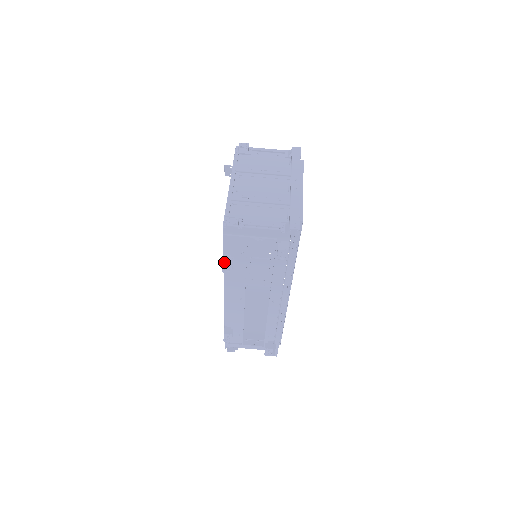
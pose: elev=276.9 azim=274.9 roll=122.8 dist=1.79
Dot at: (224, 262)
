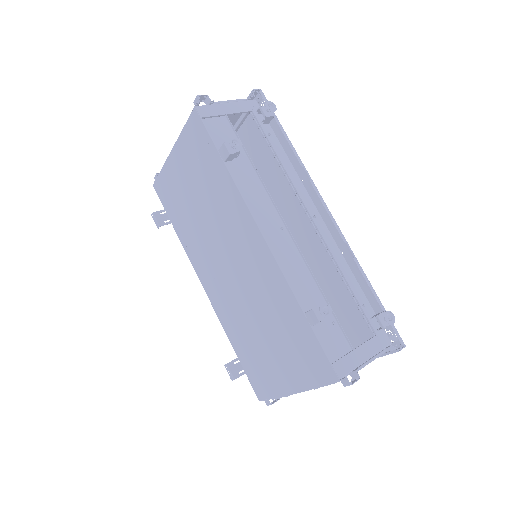
Dot at: (225, 142)
